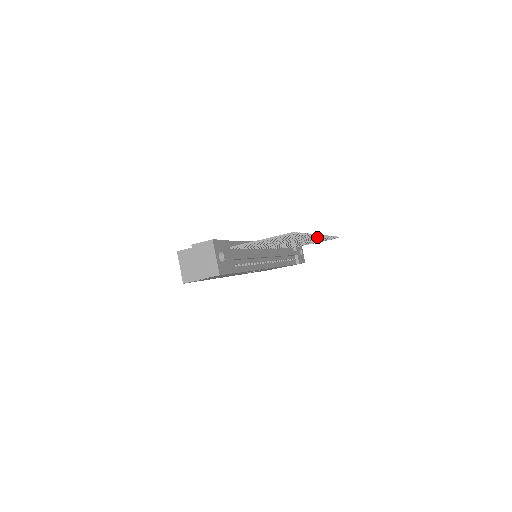
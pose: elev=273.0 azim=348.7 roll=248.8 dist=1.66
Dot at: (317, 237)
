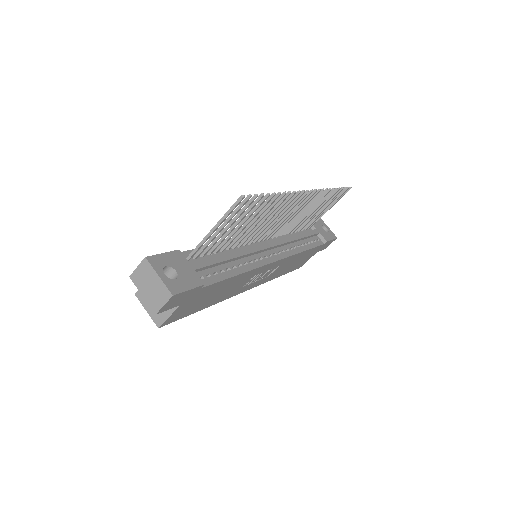
Dot at: (308, 195)
